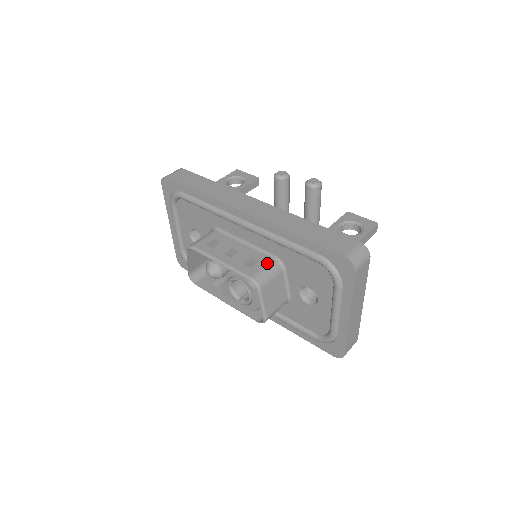
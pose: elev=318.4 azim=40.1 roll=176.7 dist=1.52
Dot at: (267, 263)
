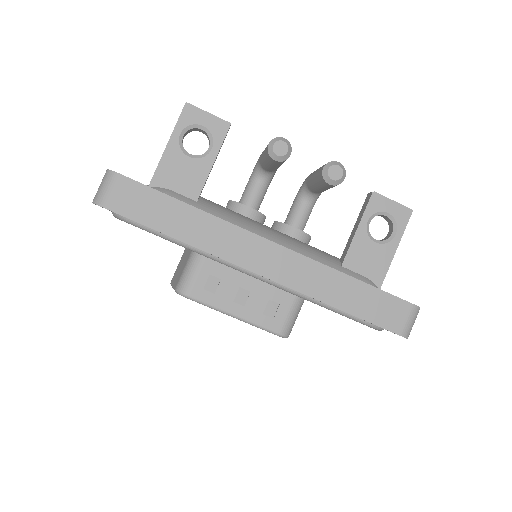
Dot at: (290, 305)
